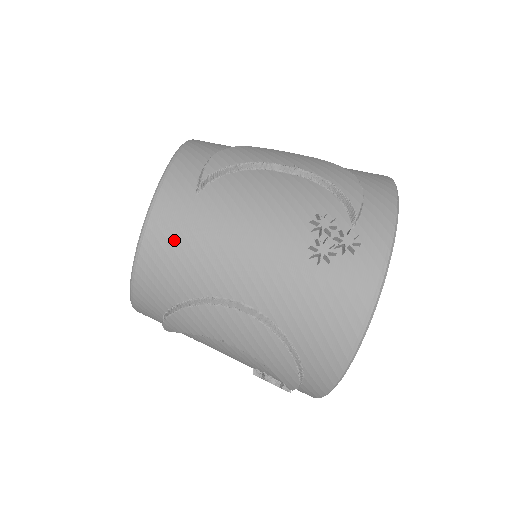
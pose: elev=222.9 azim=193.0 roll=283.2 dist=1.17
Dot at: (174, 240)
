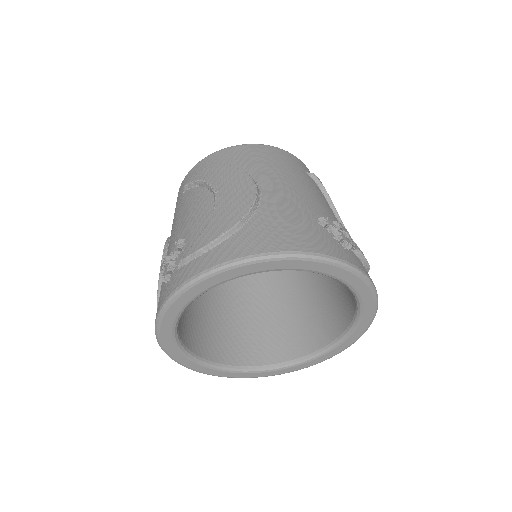
Dot at: (276, 157)
